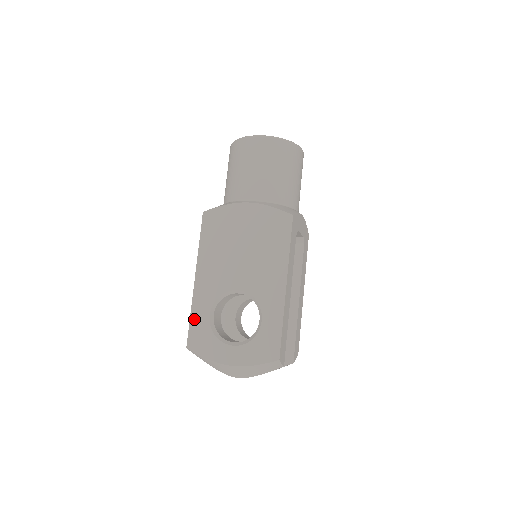
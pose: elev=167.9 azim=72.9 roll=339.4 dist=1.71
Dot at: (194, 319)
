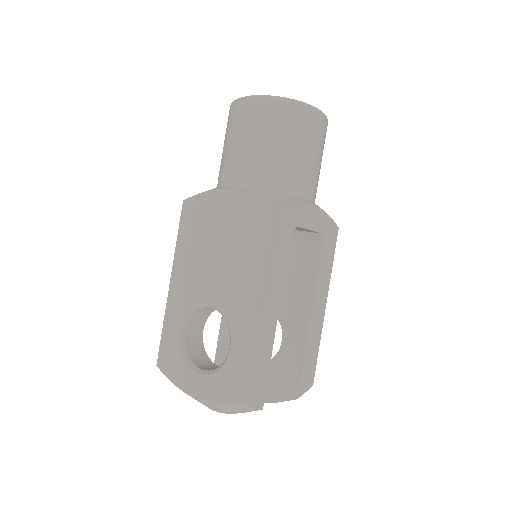
Dot at: (165, 333)
